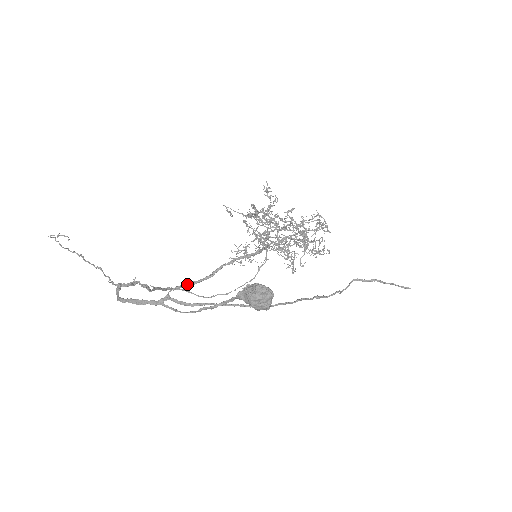
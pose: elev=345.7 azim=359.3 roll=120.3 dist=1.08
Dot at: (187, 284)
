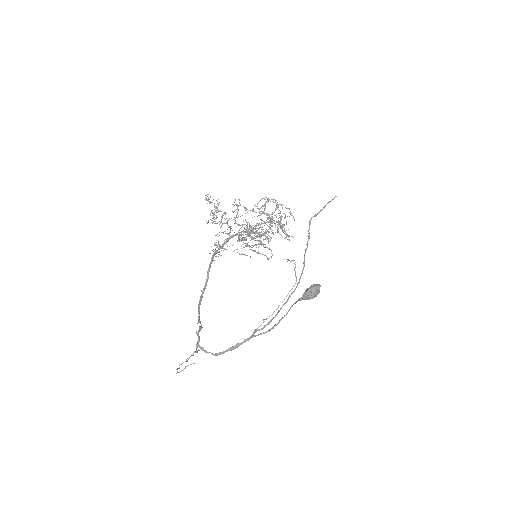
Dot at: (201, 297)
